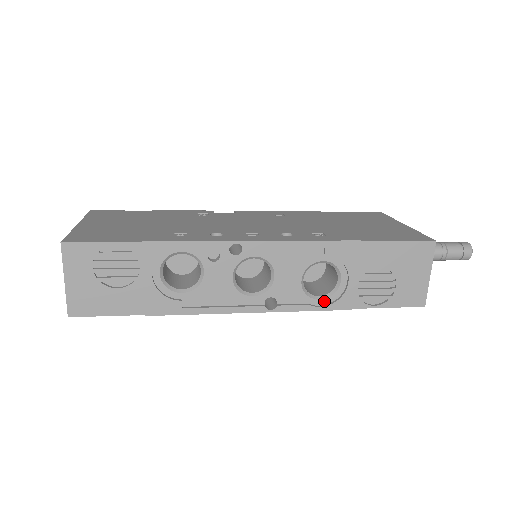
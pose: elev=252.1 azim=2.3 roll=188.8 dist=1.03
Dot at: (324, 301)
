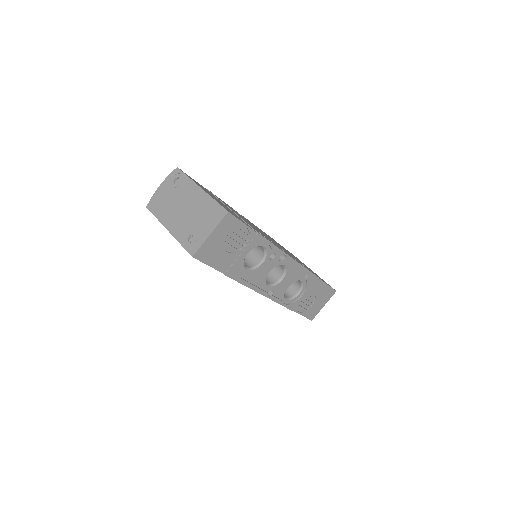
Dot at: (287, 301)
